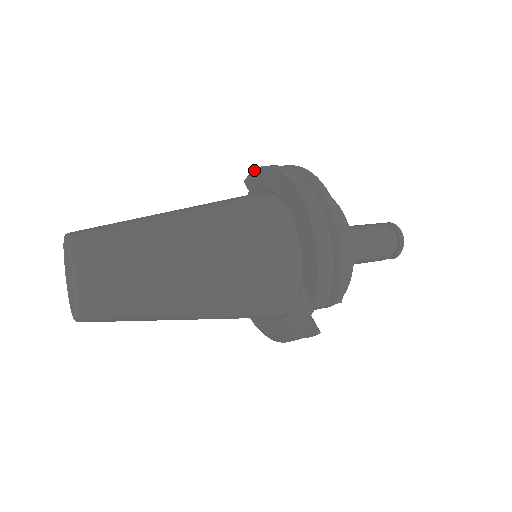
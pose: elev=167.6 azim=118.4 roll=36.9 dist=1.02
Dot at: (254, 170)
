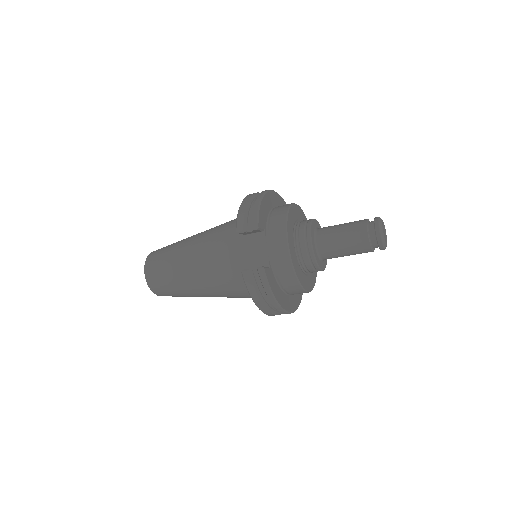
Dot at: occluded
